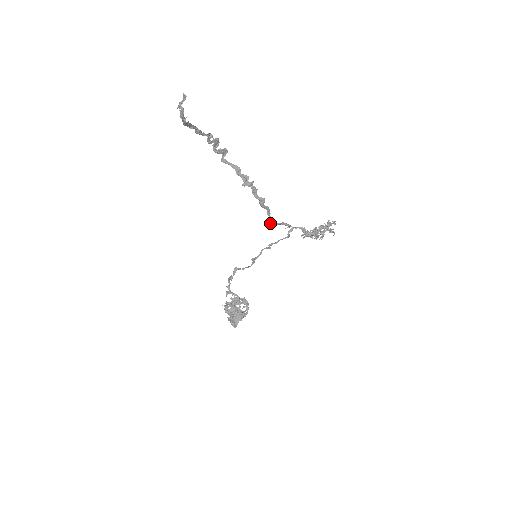
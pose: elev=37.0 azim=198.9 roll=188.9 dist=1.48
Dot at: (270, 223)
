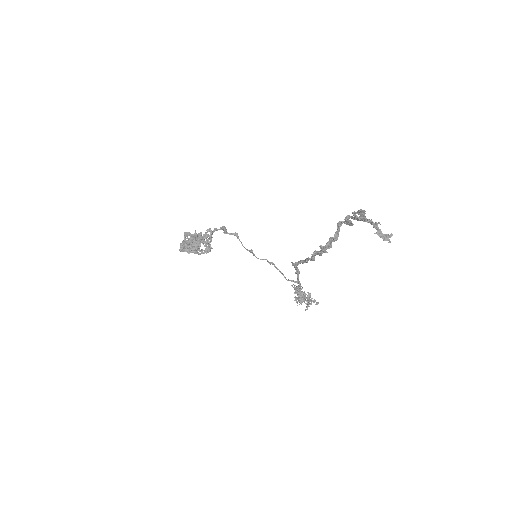
Dot at: (293, 263)
